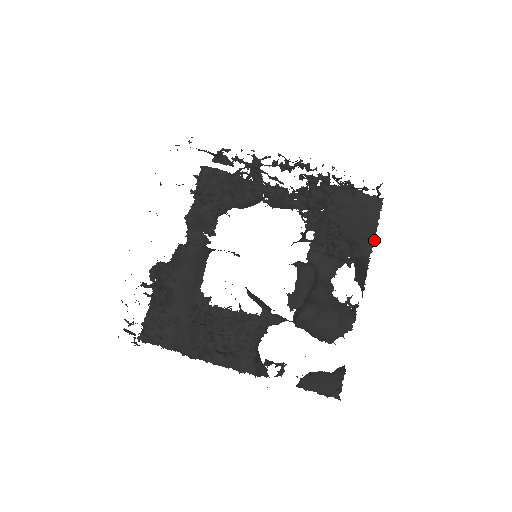
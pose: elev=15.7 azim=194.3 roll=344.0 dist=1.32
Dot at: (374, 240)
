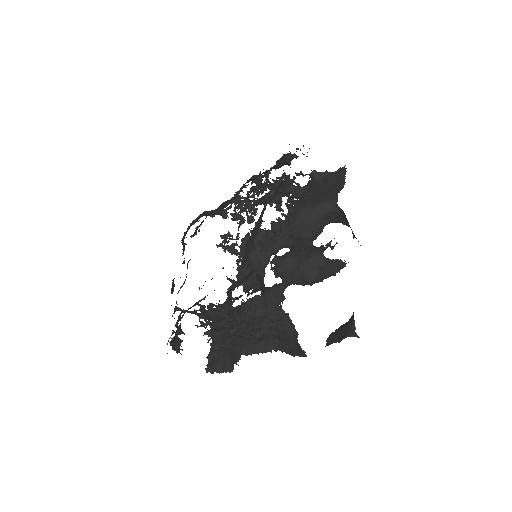
Dot at: (339, 192)
